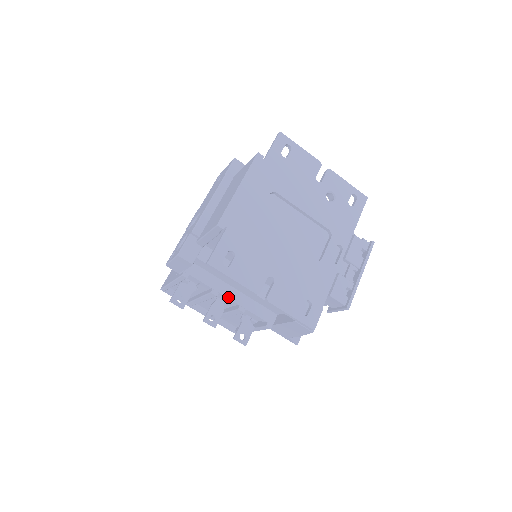
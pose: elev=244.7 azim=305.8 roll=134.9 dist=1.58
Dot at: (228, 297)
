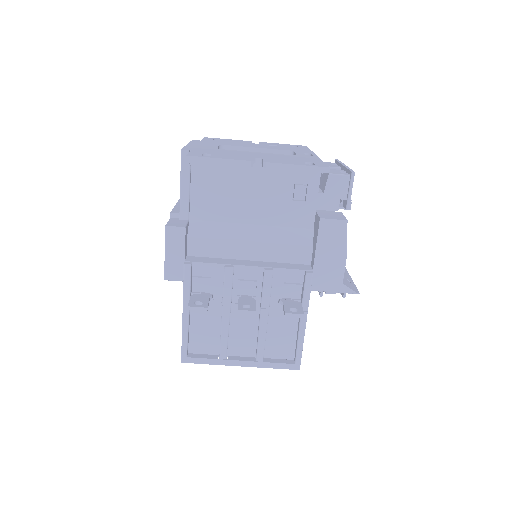
Dot at: (246, 265)
